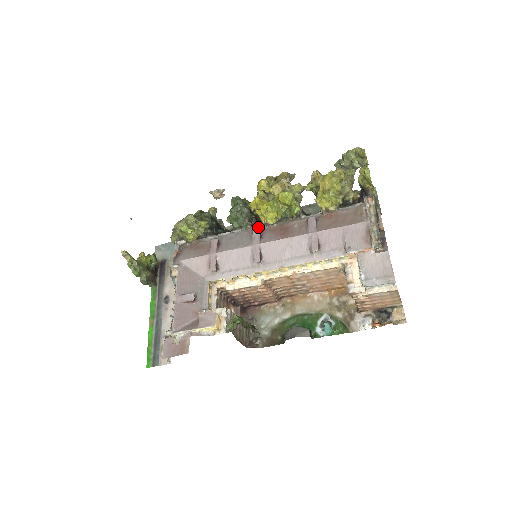
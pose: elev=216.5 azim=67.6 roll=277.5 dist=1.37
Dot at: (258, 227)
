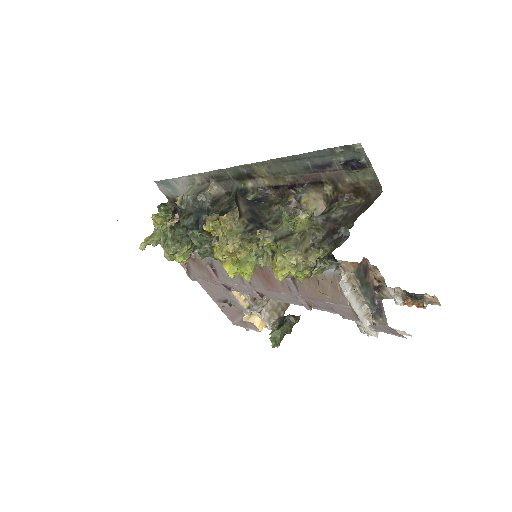
Dot at: occluded
